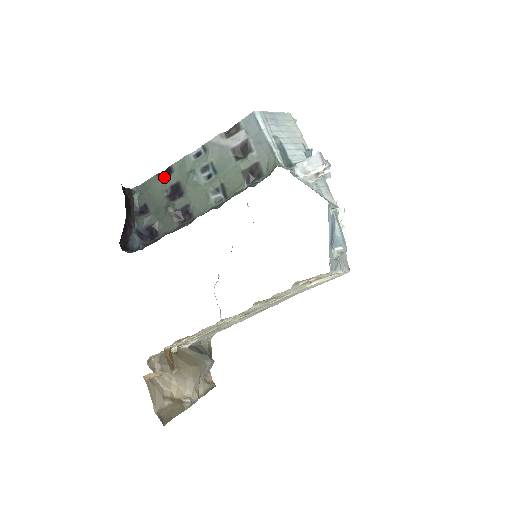
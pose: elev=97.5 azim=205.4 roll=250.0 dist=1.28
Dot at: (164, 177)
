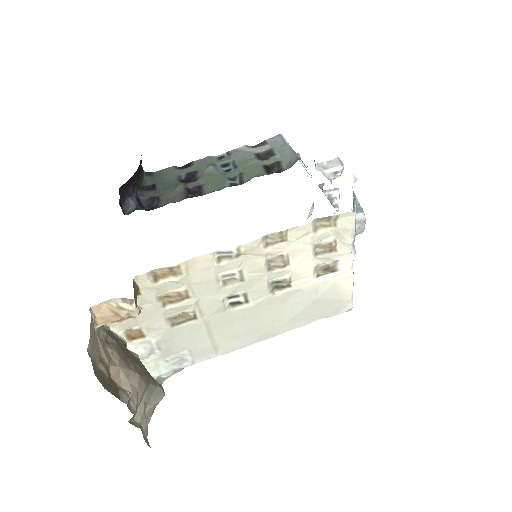
Dot at: (181, 169)
